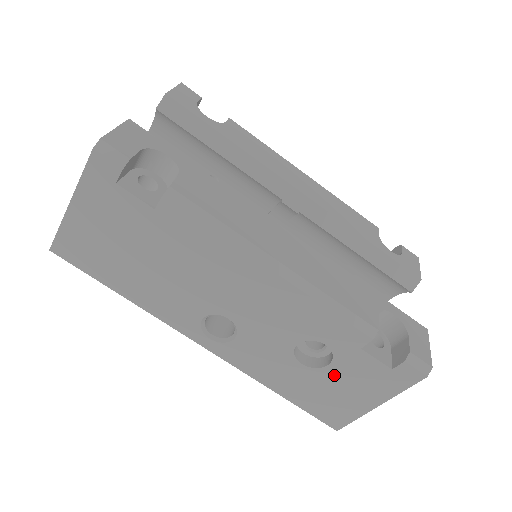
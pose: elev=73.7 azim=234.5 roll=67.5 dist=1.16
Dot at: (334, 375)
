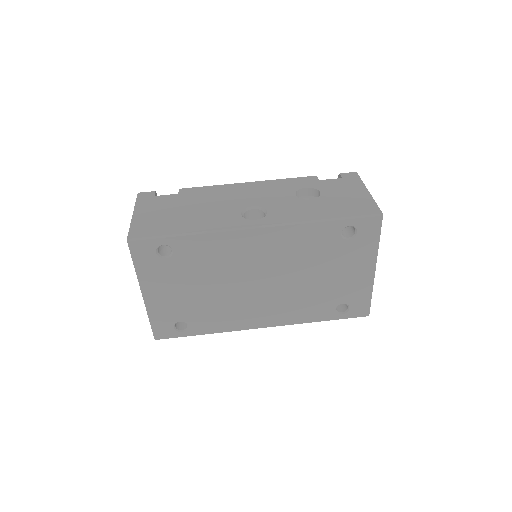
Dot at: (330, 194)
